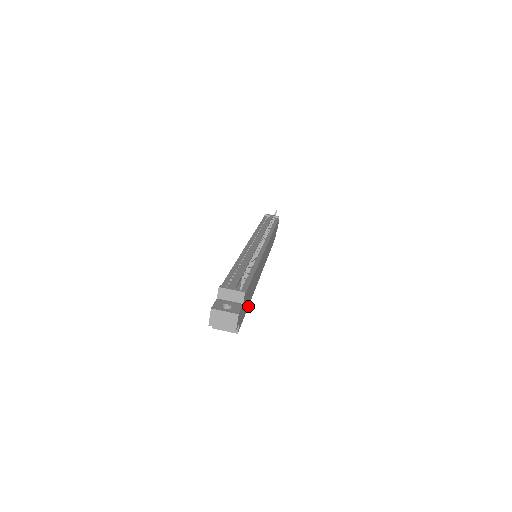
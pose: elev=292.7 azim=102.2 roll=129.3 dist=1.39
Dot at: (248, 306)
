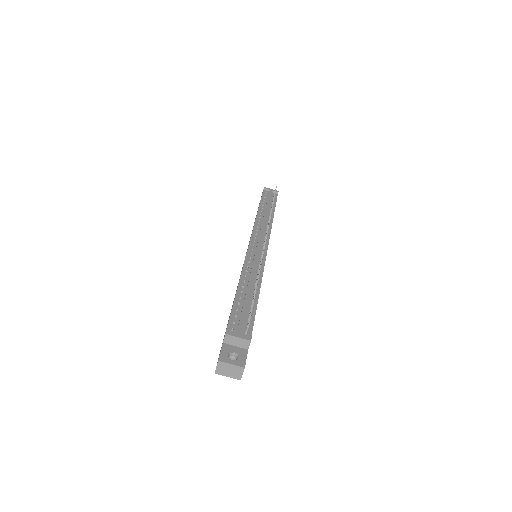
Dot at: occluded
